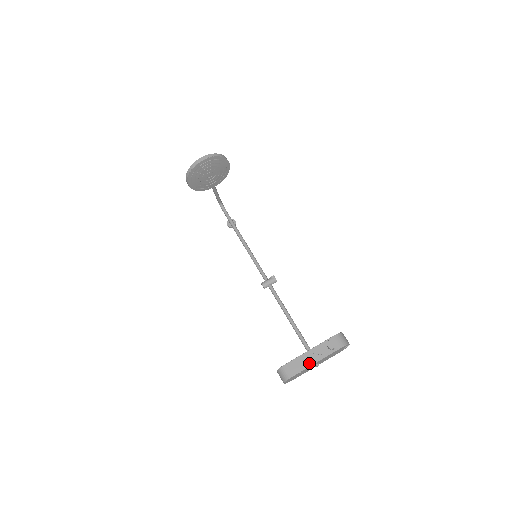
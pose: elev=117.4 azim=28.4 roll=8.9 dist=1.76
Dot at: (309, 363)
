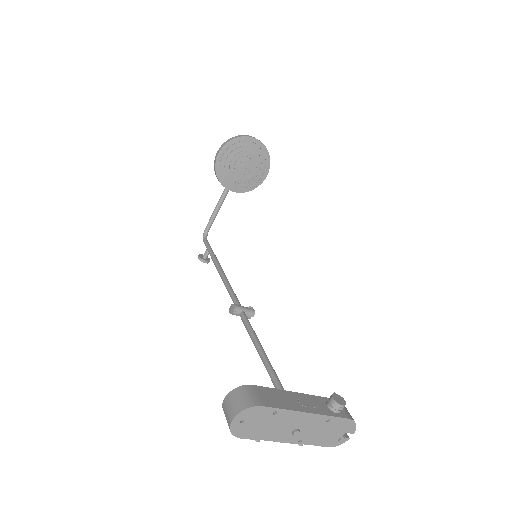
Dot at: (295, 406)
